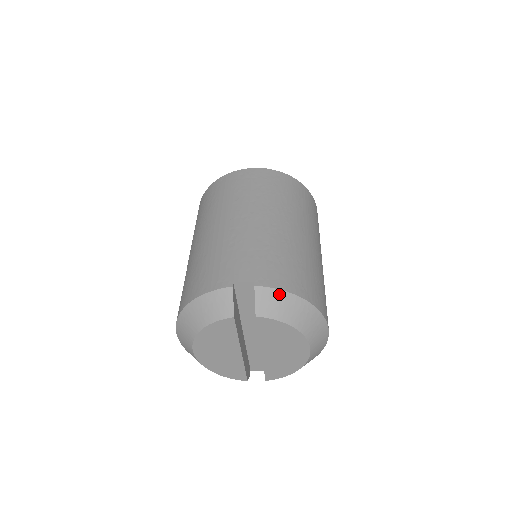
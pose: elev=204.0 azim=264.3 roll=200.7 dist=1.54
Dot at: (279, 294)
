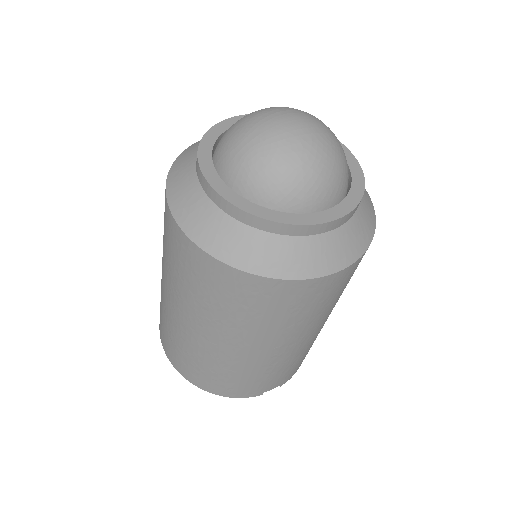
Dot at: occluded
